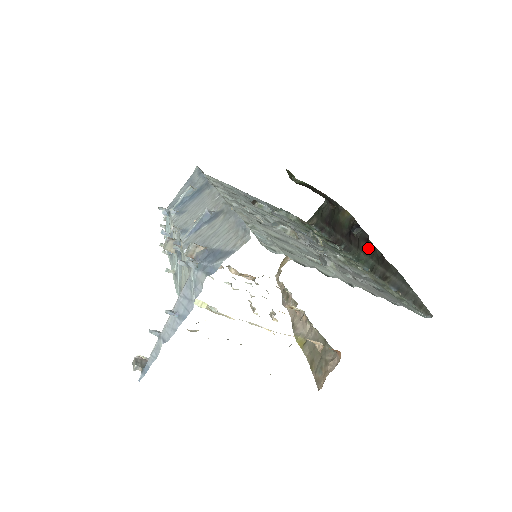
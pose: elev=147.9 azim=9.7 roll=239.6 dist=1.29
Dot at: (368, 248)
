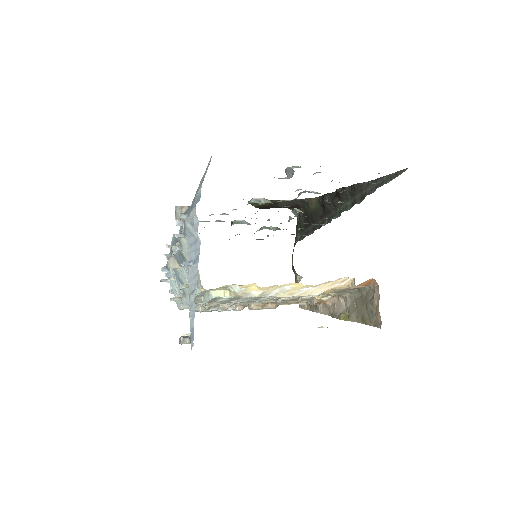
Dot at: (341, 197)
